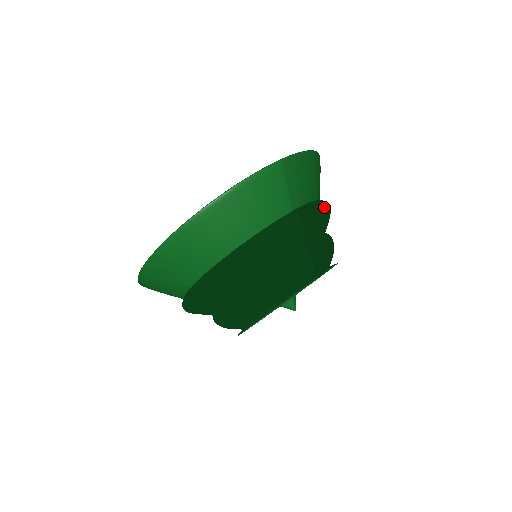
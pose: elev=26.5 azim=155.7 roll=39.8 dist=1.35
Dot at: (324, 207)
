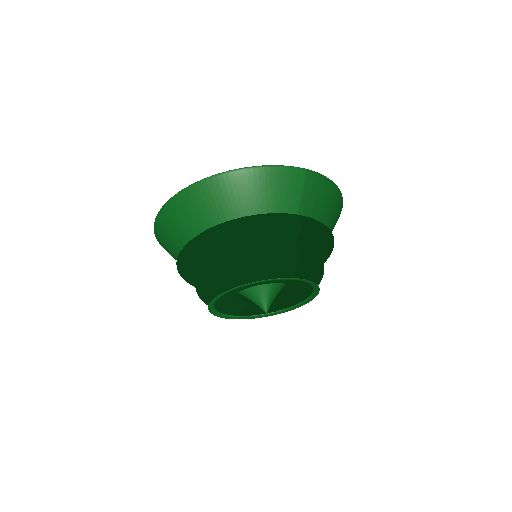
Dot at: (327, 230)
